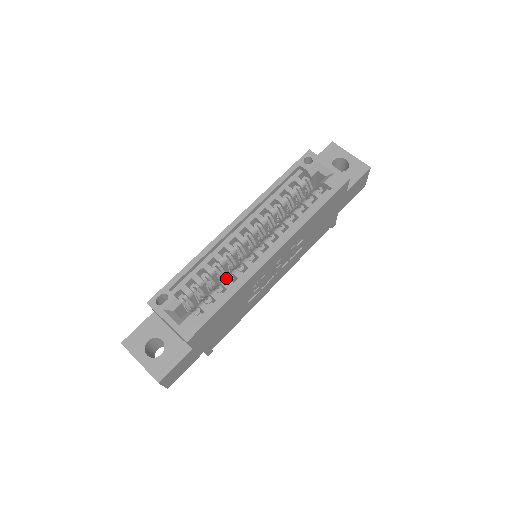
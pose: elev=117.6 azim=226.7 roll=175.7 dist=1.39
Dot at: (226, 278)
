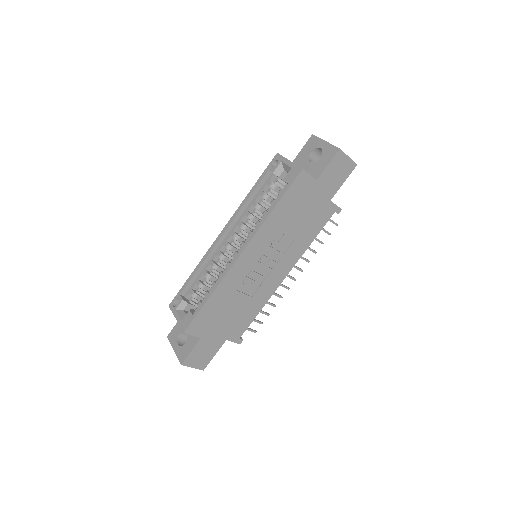
Dot at: (216, 280)
